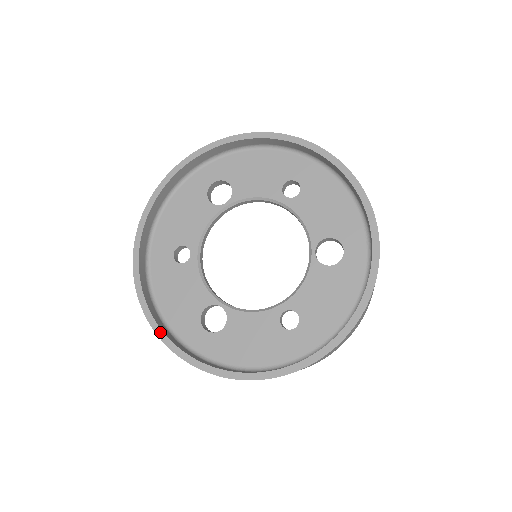
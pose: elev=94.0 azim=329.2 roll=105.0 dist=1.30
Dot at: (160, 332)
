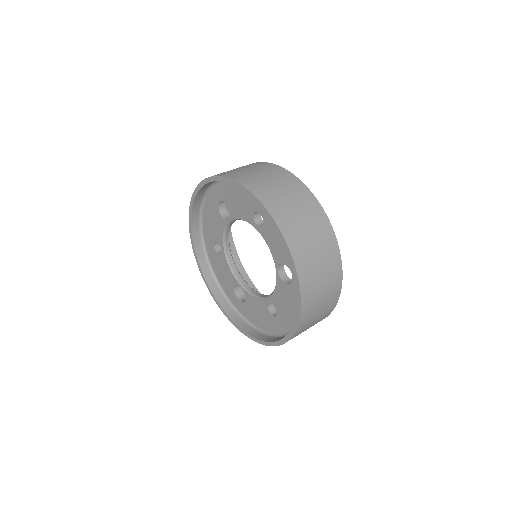
Dot at: (214, 297)
